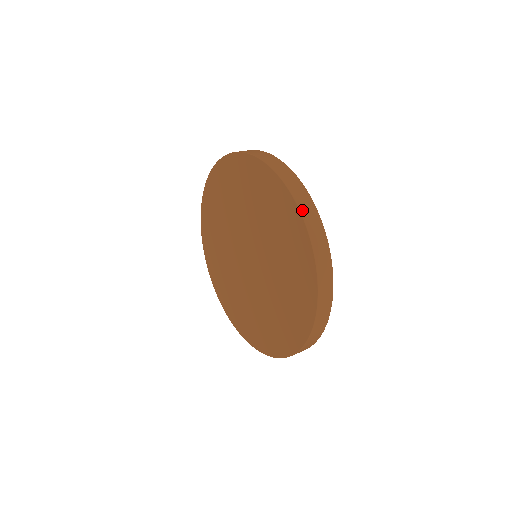
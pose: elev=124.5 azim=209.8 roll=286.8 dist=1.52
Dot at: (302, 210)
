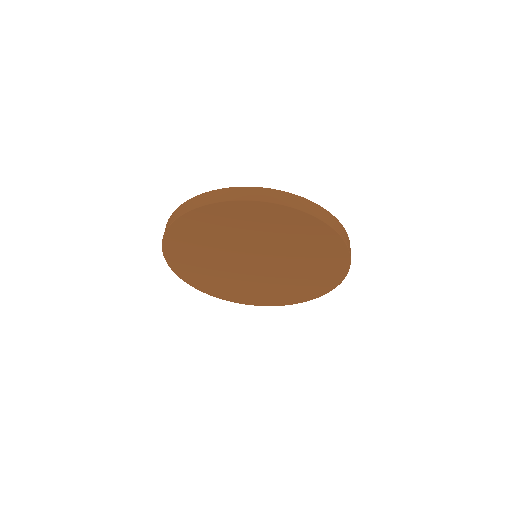
Dot at: (303, 209)
